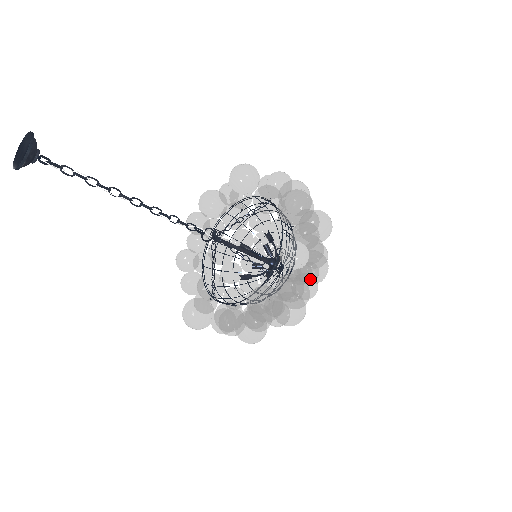
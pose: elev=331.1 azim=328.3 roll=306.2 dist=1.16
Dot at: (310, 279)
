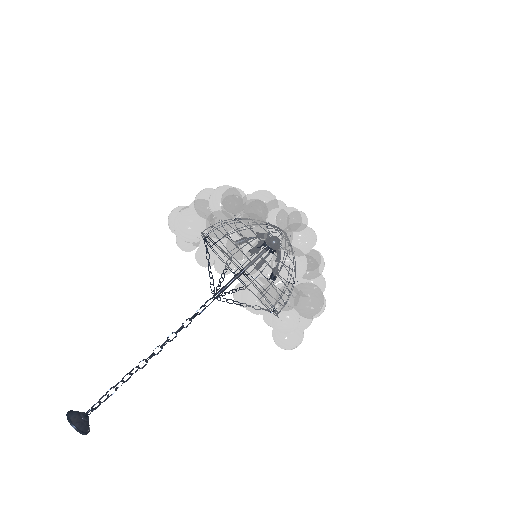
Dot at: occluded
